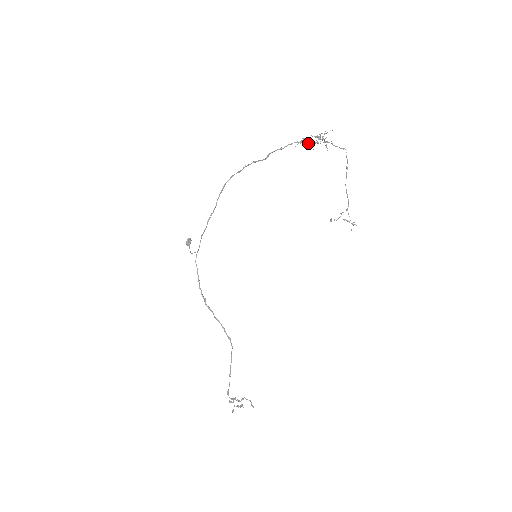
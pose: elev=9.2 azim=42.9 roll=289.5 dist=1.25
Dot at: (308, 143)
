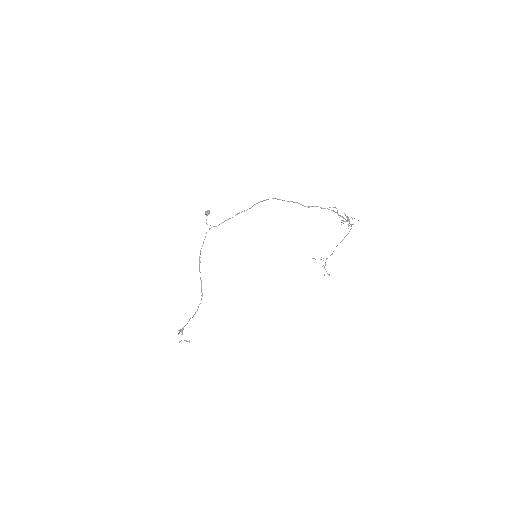
Dot at: (338, 214)
